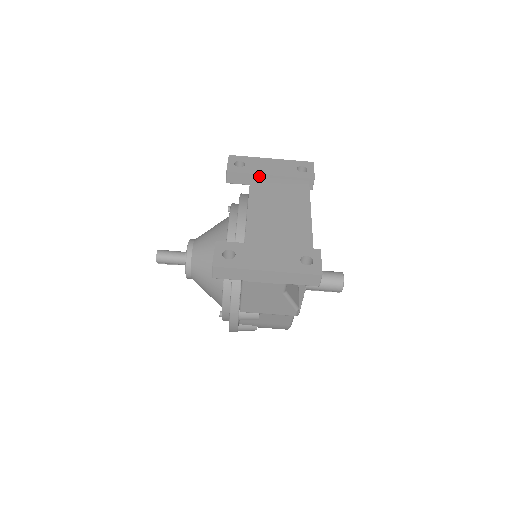
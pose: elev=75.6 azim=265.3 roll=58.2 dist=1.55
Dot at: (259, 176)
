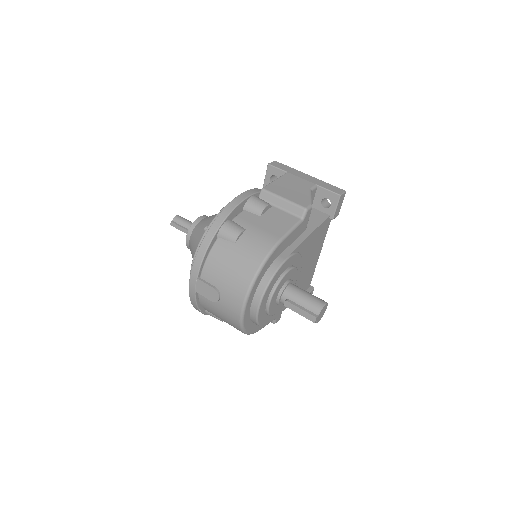
Dot at: occluded
